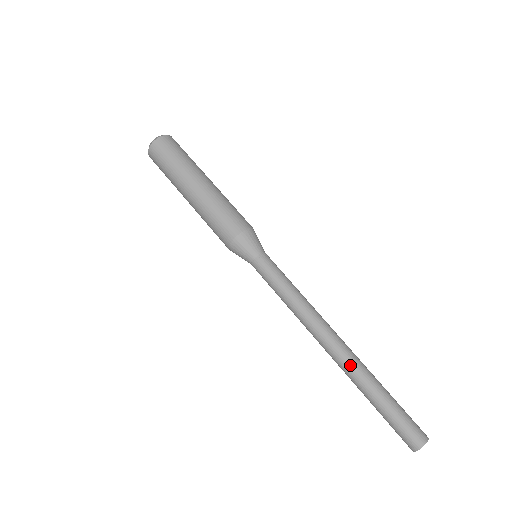
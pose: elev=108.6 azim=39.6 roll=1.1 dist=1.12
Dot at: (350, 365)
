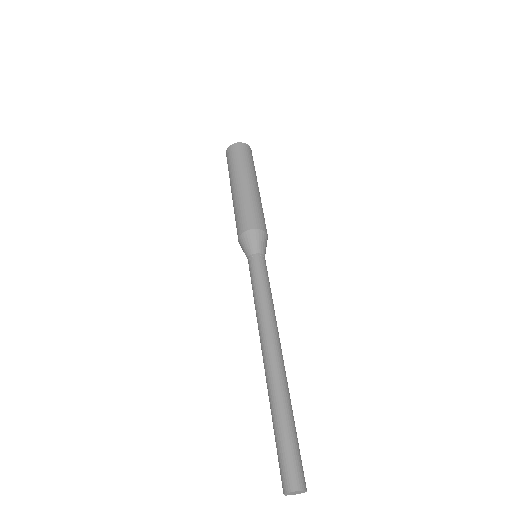
Dot at: (267, 381)
